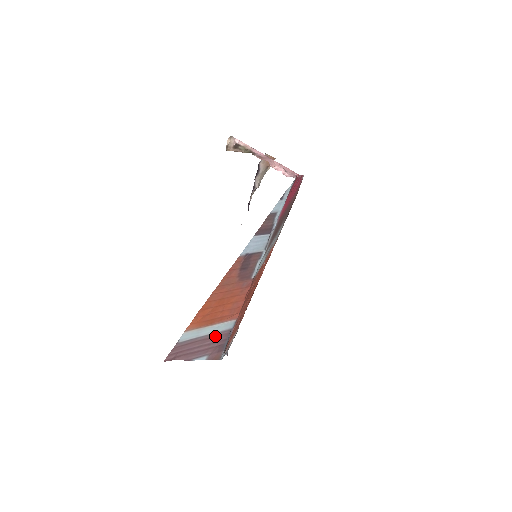
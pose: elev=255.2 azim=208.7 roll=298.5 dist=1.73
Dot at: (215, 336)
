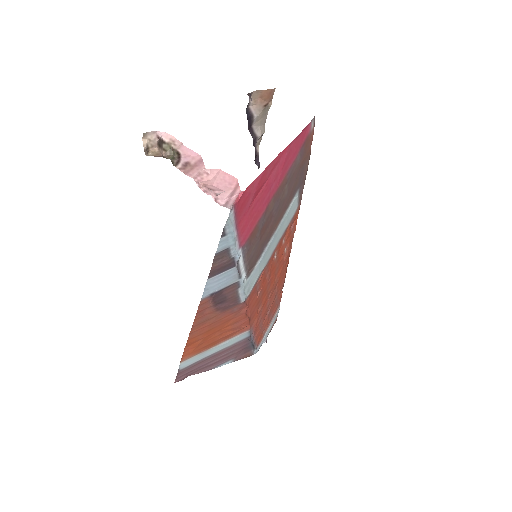
Dot at: (229, 348)
